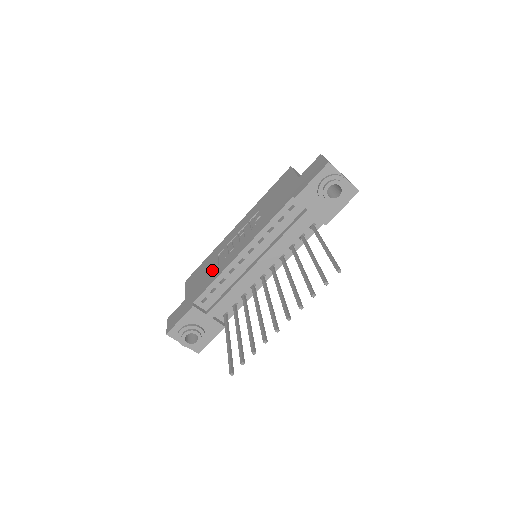
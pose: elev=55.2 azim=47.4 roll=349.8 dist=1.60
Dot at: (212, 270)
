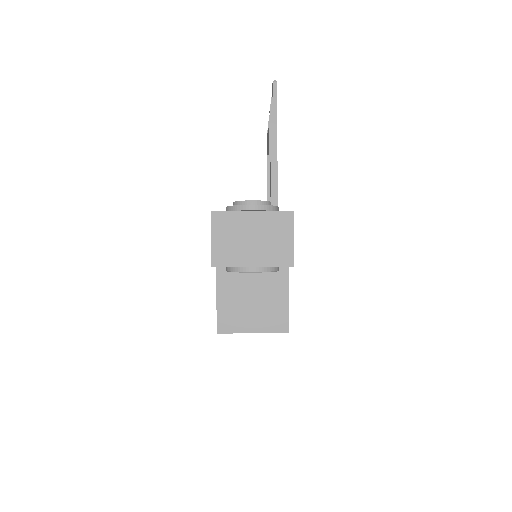
Dot at: occluded
